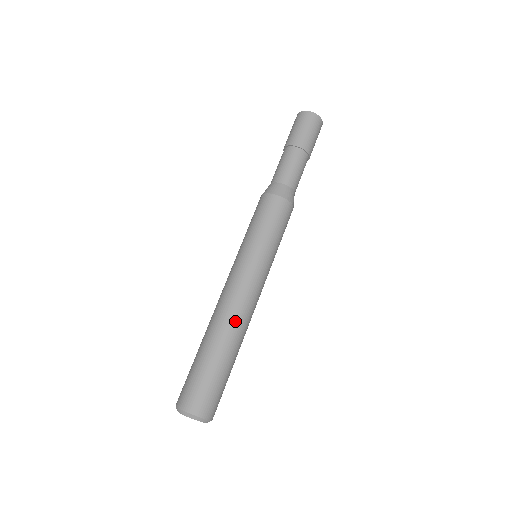
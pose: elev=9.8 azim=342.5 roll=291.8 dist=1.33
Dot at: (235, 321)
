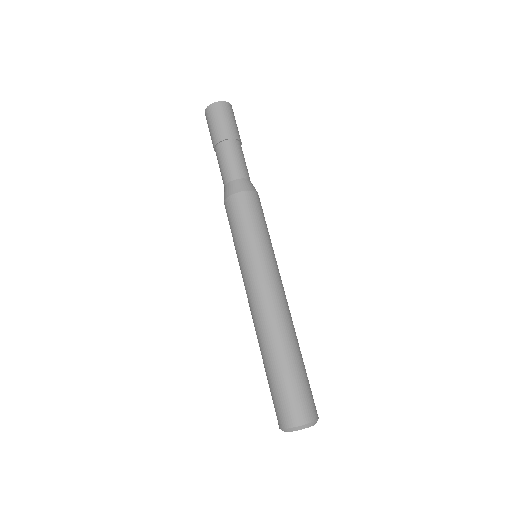
Dot at: (276, 323)
